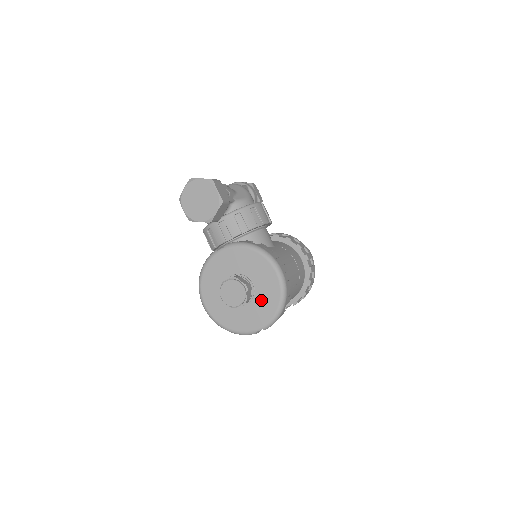
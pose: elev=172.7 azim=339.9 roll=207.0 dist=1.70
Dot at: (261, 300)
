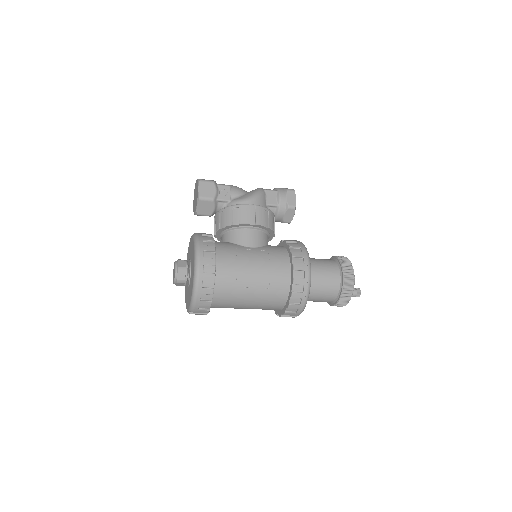
Dot at: occluded
